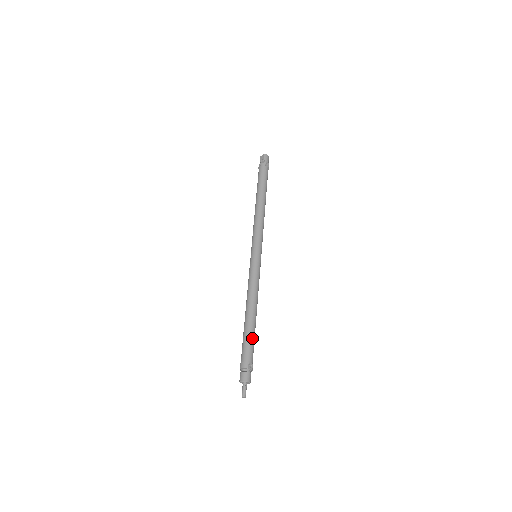
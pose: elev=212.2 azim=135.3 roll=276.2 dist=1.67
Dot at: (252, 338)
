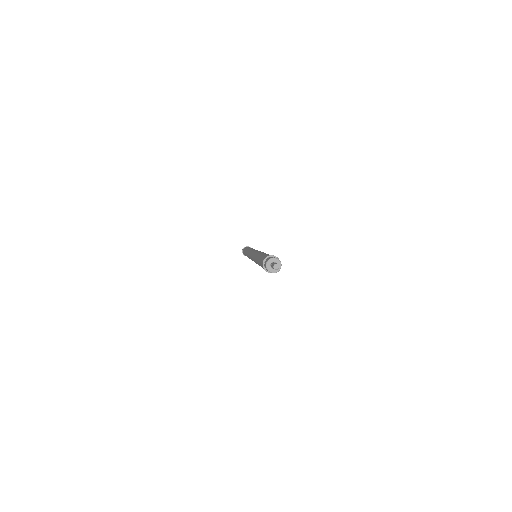
Dot at: occluded
